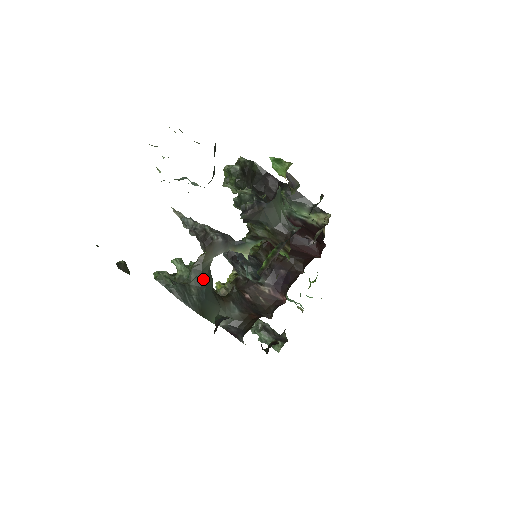
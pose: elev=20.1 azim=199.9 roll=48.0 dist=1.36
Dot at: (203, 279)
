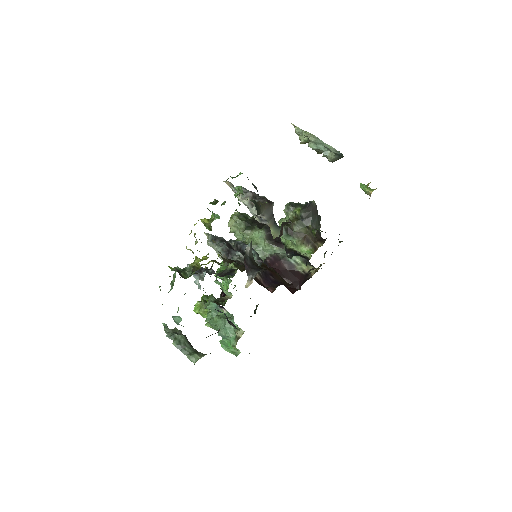
Dot at: occluded
